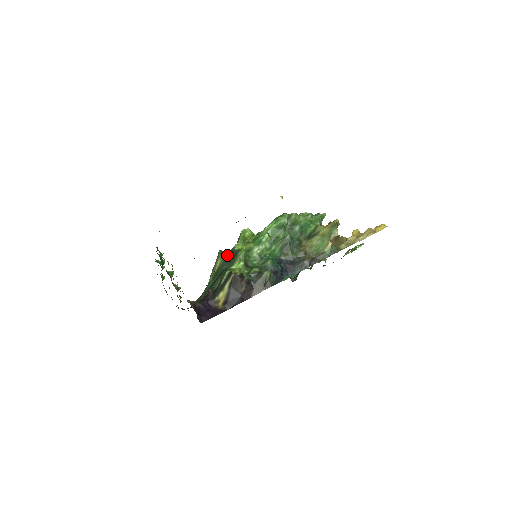
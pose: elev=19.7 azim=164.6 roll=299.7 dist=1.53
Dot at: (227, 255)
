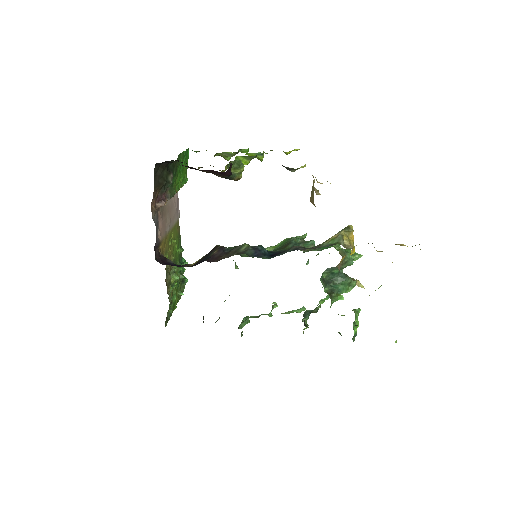
Dot at: occluded
